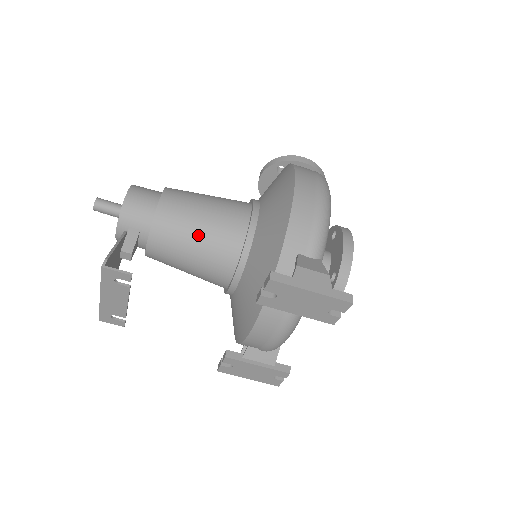
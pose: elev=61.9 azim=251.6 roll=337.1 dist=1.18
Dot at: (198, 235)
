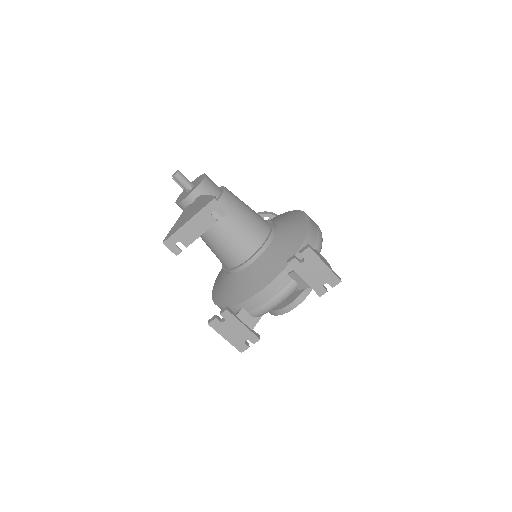
Dot at: (243, 220)
